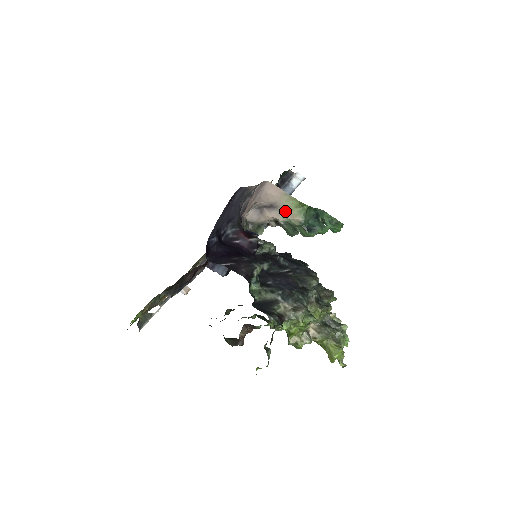
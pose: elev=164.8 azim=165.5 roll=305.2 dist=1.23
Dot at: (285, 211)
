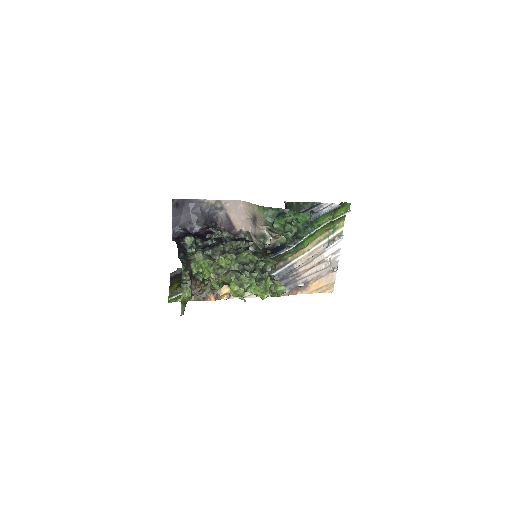
Dot at: (259, 217)
